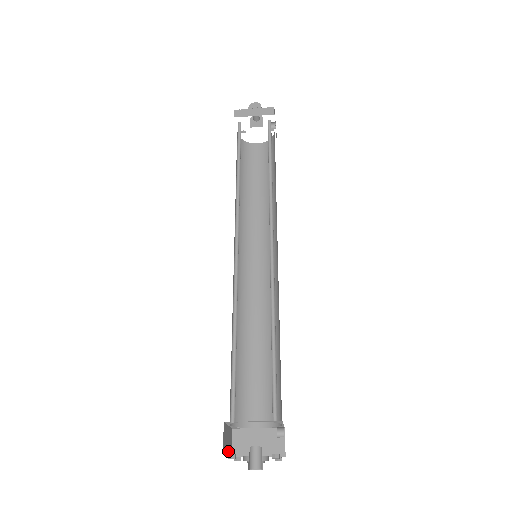
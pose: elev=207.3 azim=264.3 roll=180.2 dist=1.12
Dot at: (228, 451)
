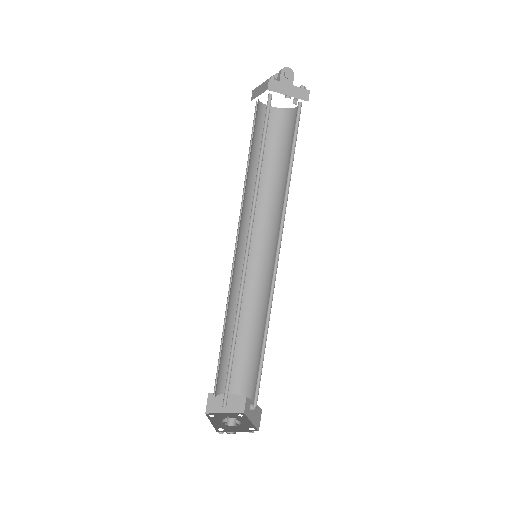
Dot at: occluded
